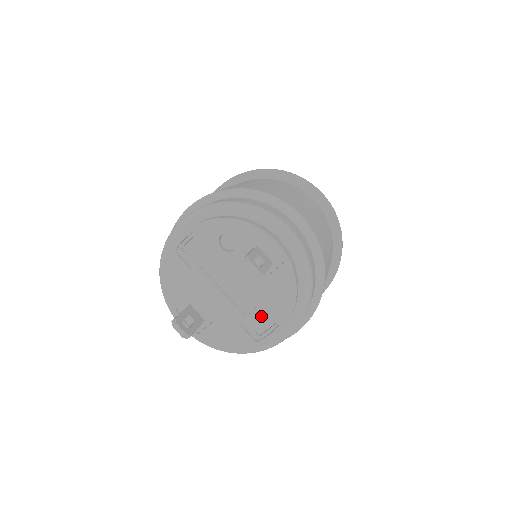
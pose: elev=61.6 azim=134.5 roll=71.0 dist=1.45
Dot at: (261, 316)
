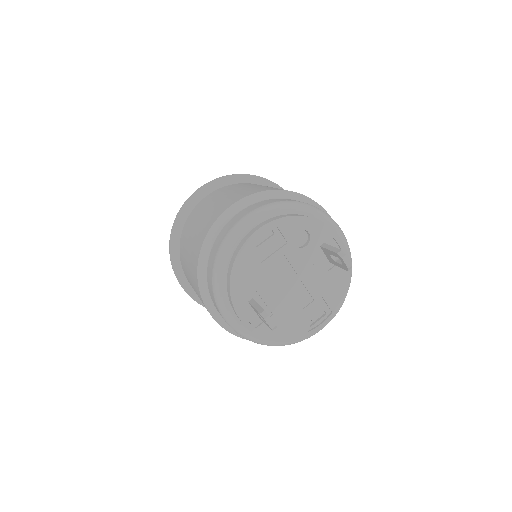
Dot at: (316, 308)
